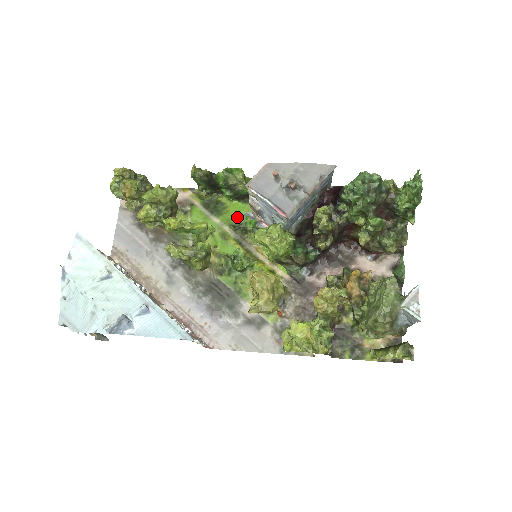
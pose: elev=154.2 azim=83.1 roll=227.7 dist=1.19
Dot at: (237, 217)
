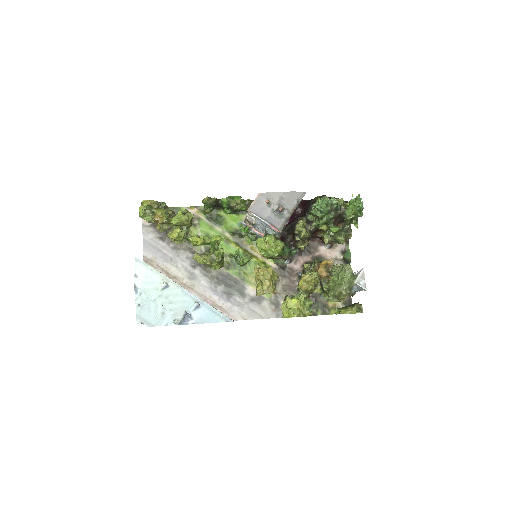
Dot at: (234, 226)
